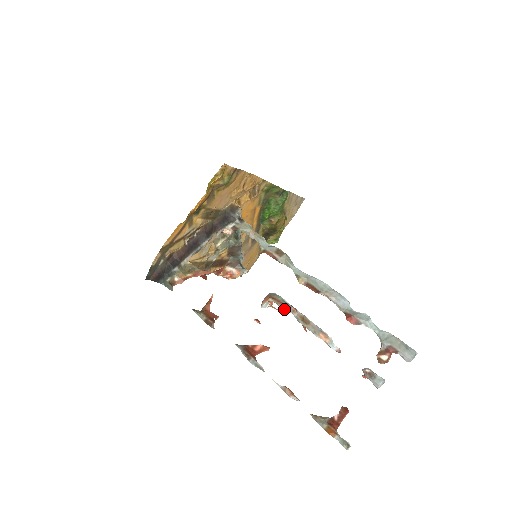
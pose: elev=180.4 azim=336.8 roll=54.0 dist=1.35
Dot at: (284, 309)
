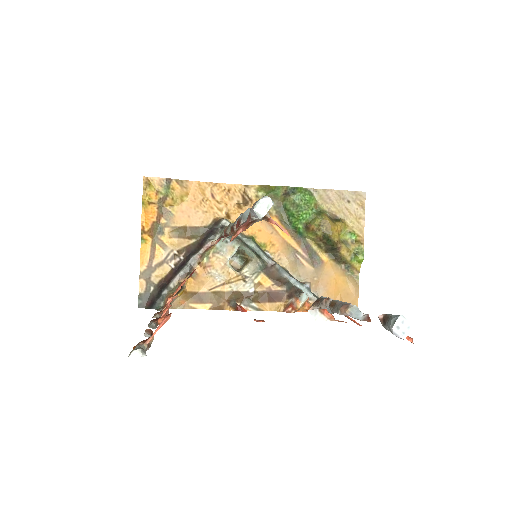
Dot at: (318, 306)
